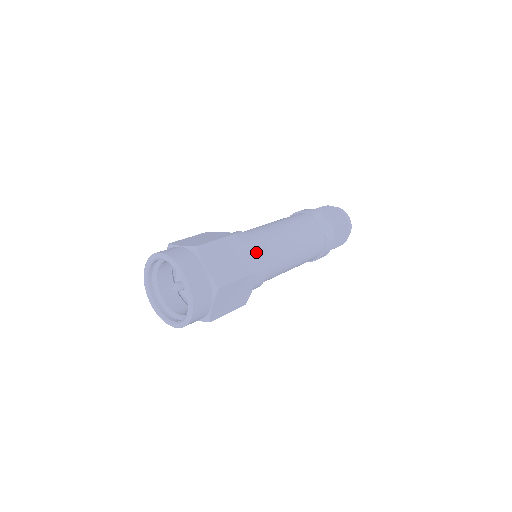
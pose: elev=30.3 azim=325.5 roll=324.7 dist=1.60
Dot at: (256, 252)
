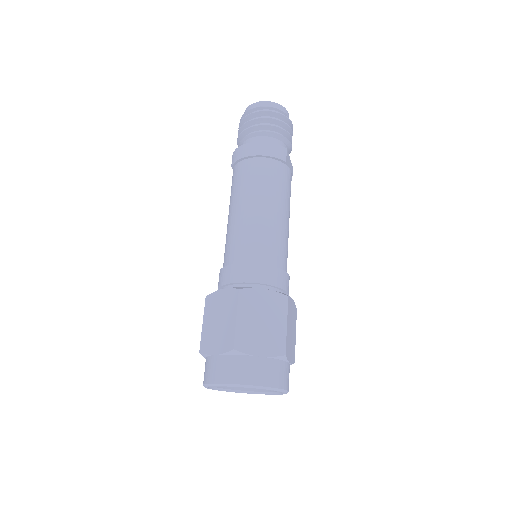
Dot at: occluded
